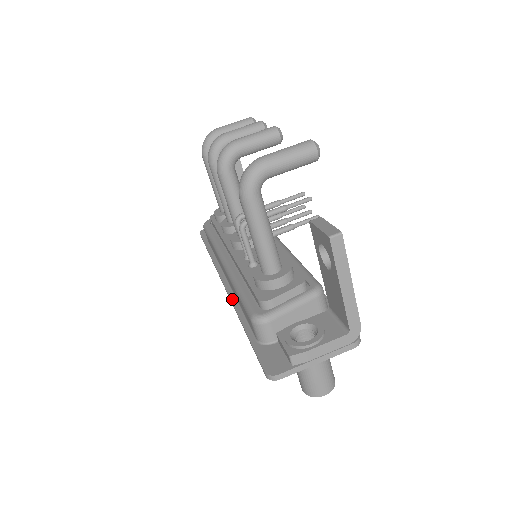
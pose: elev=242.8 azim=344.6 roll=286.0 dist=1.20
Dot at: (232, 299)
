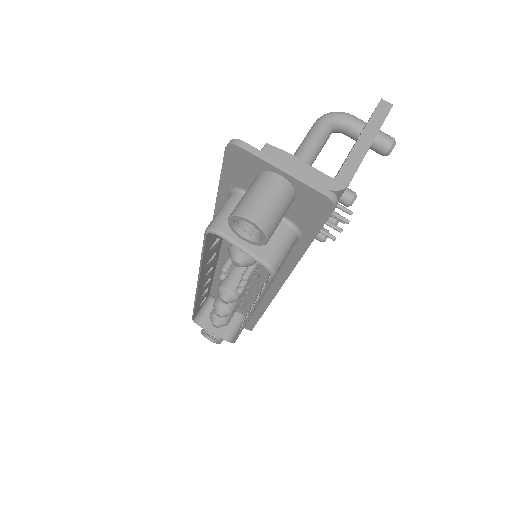
Dot at: occluded
